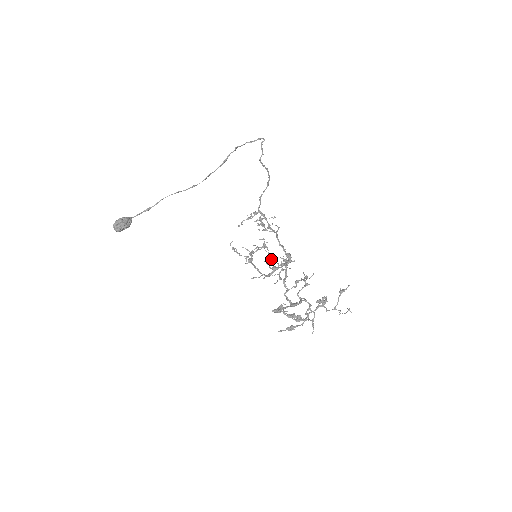
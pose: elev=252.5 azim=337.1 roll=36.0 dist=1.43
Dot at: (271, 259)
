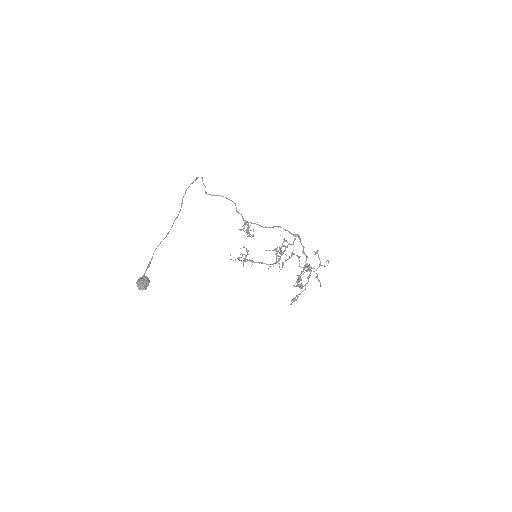
Dot at: (287, 242)
